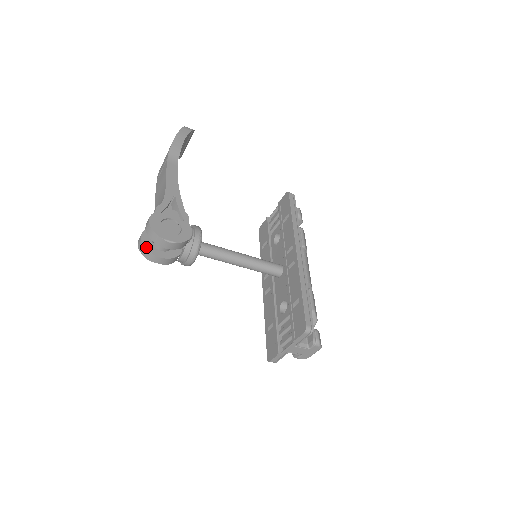
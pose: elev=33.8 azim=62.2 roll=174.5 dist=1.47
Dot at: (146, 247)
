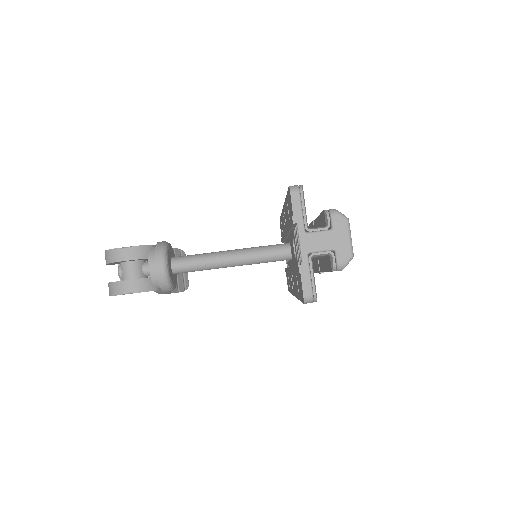
Dot at: (112, 282)
